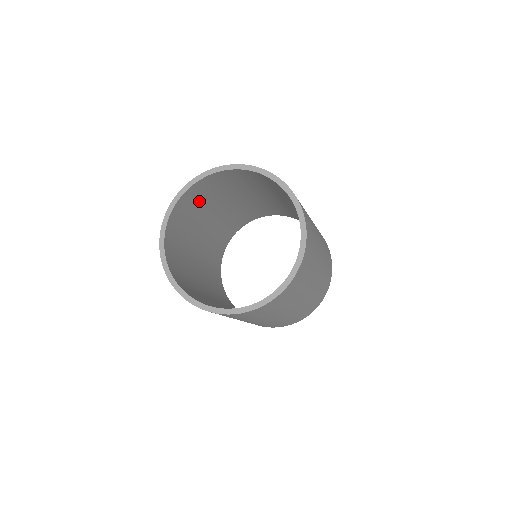
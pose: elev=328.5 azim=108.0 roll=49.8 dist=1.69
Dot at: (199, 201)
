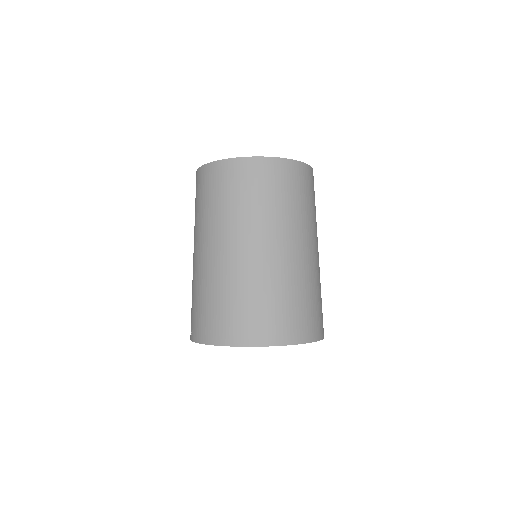
Dot at: occluded
